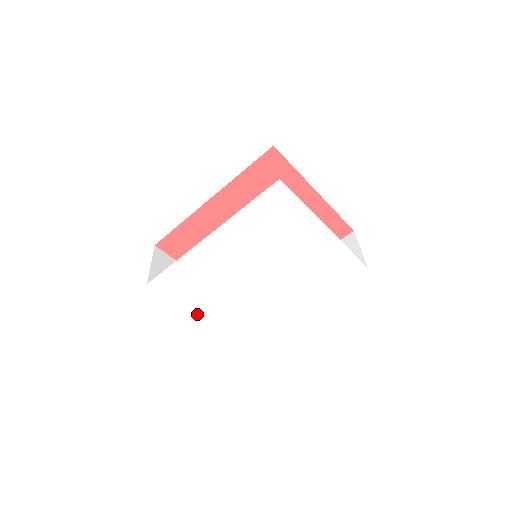
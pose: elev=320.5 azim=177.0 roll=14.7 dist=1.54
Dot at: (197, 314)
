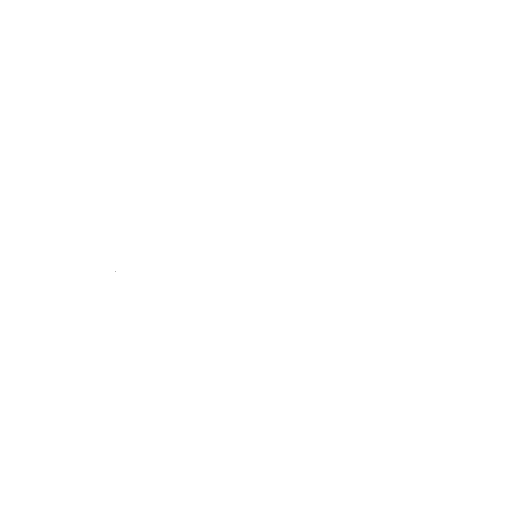
Dot at: (140, 307)
